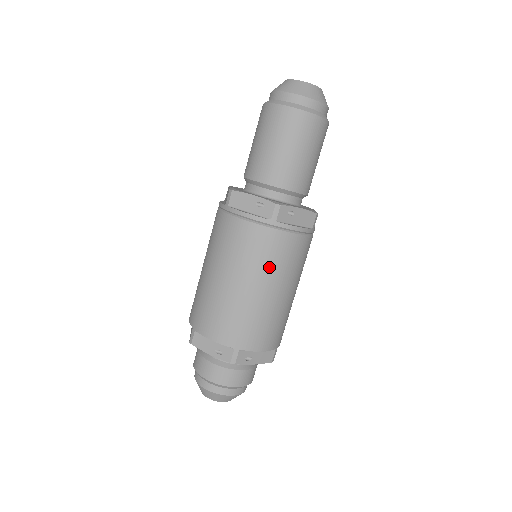
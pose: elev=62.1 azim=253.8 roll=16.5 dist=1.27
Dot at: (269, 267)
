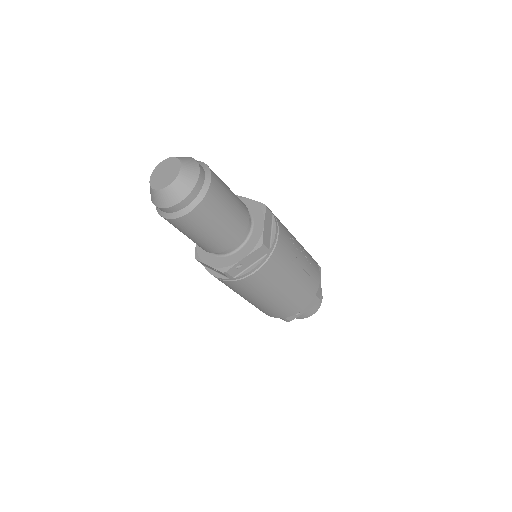
Dot at: (257, 292)
